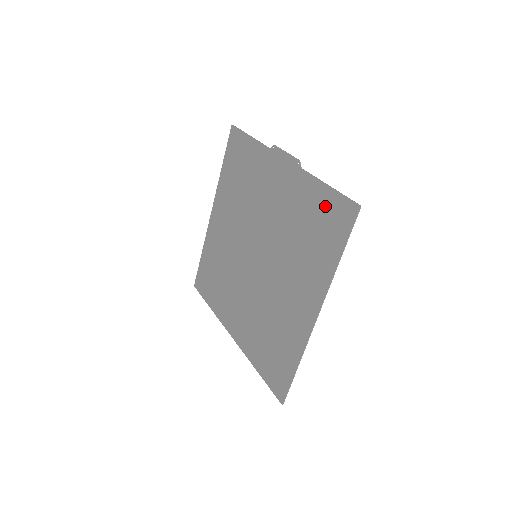
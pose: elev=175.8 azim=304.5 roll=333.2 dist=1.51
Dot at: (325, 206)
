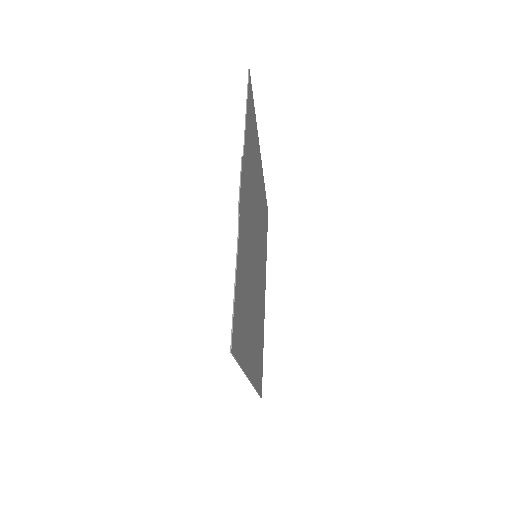
Dot at: (237, 300)
